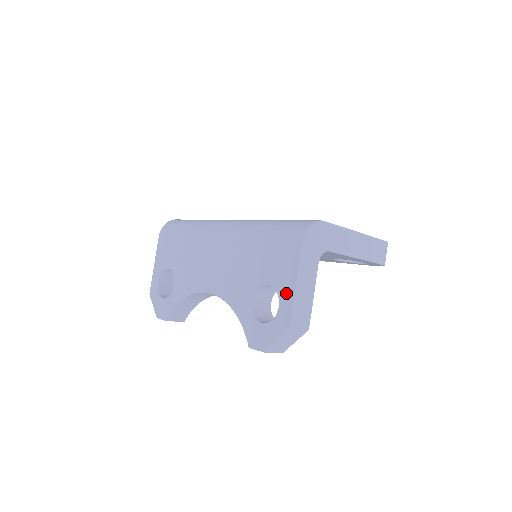
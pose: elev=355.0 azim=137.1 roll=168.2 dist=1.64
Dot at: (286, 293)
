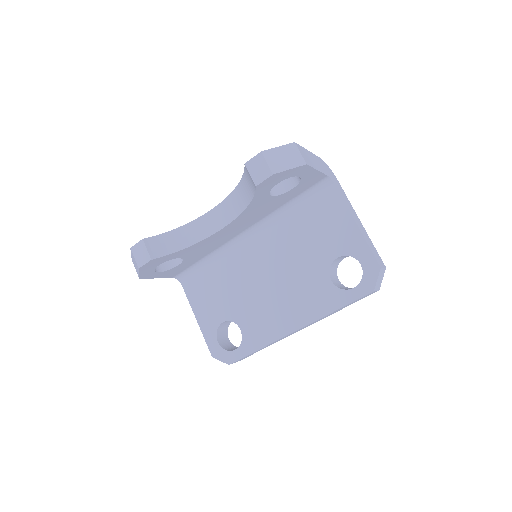
Dot at: occluded
